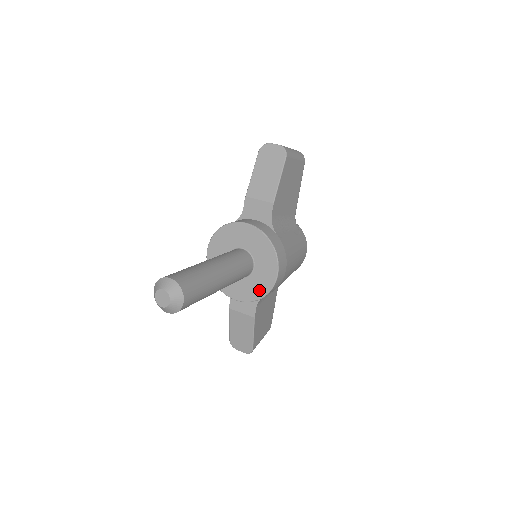
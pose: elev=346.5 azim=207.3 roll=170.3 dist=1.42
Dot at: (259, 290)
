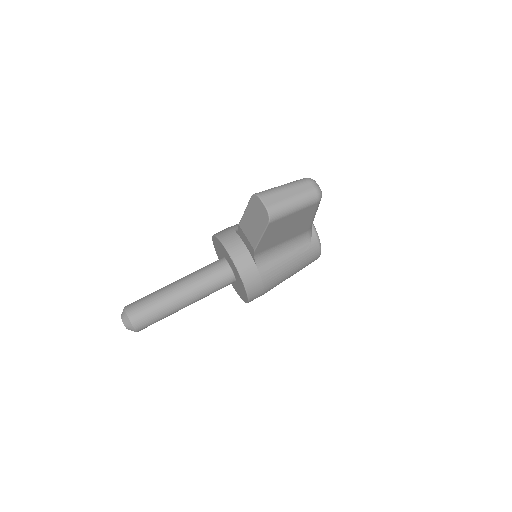
Dot at: (240, 294)
